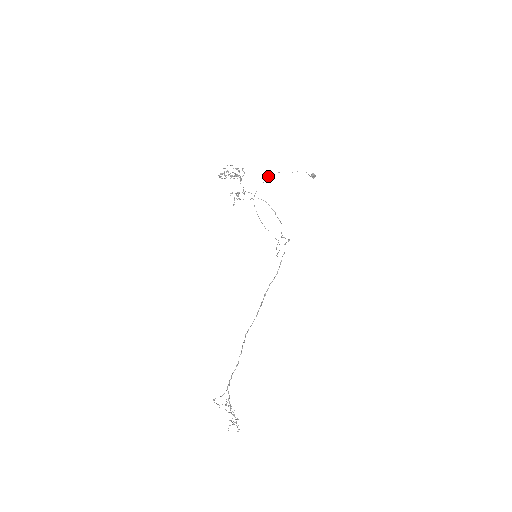
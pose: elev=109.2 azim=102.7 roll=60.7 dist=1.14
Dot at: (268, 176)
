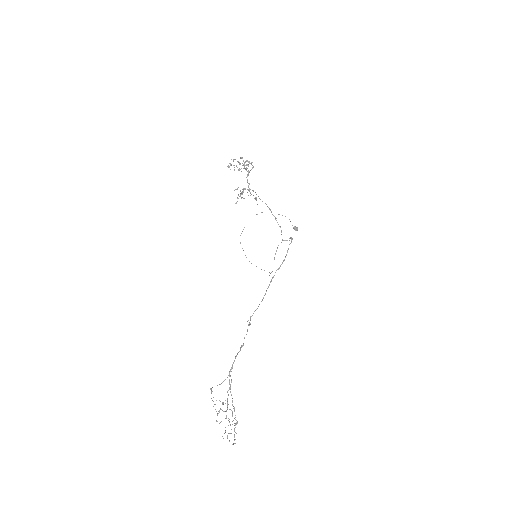
Dot at: (257, 214)
